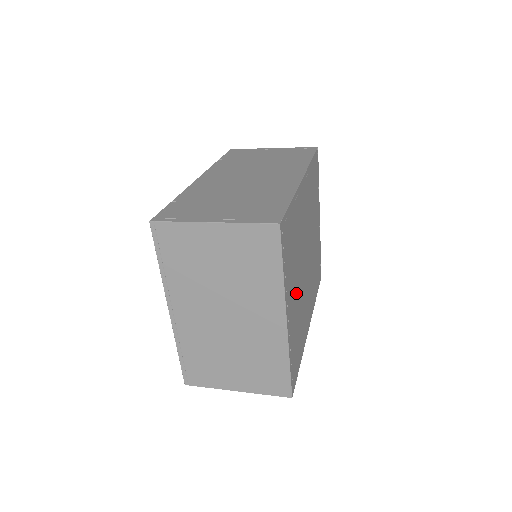
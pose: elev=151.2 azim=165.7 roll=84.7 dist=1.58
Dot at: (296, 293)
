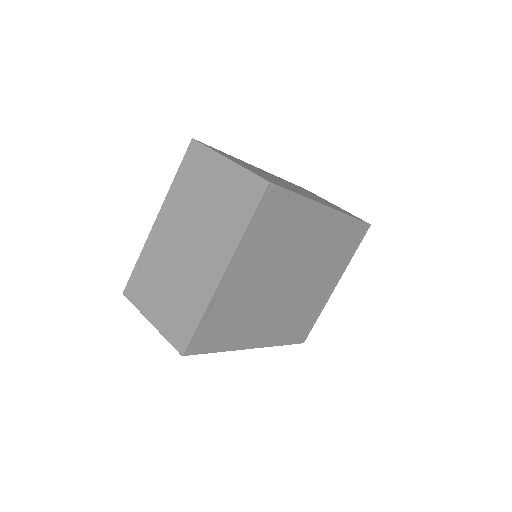
Dot at: (254, 279)
